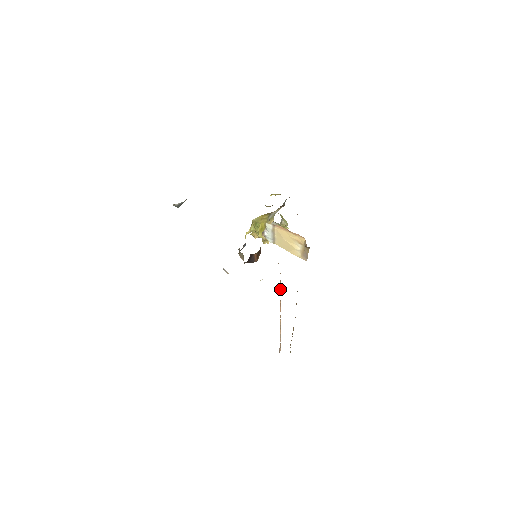
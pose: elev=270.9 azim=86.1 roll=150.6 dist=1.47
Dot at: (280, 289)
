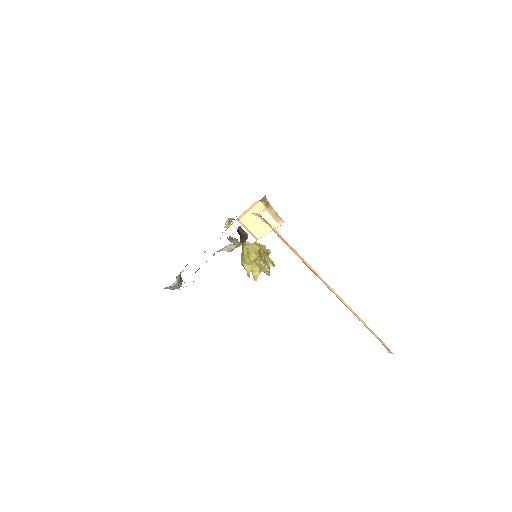
Dot at: (284, 240)
